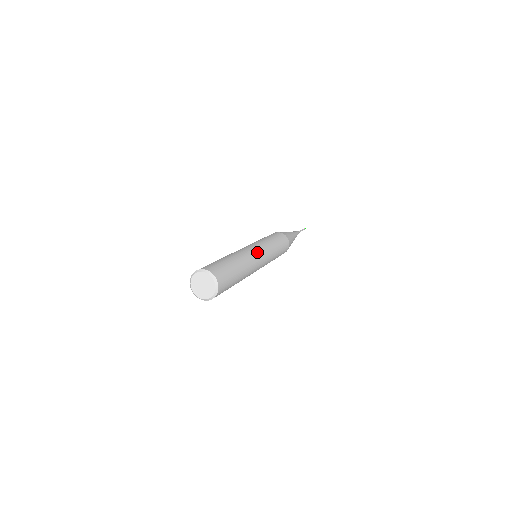
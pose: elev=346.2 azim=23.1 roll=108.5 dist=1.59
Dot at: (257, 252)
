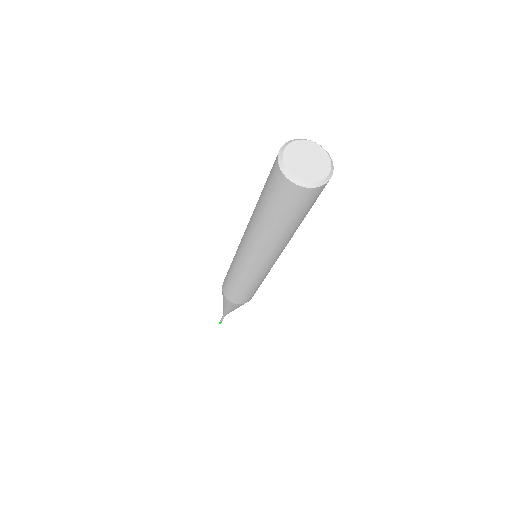
Dot at: occluded
